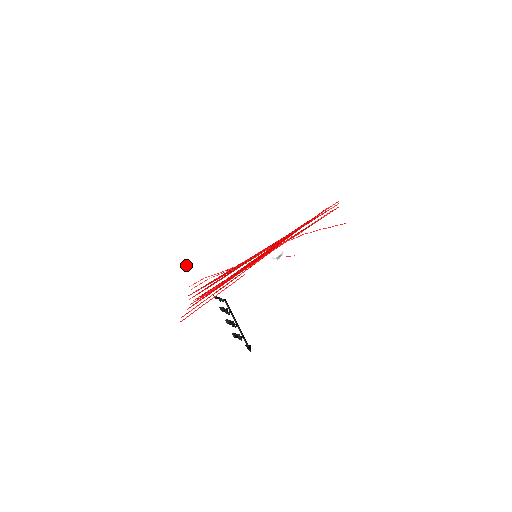
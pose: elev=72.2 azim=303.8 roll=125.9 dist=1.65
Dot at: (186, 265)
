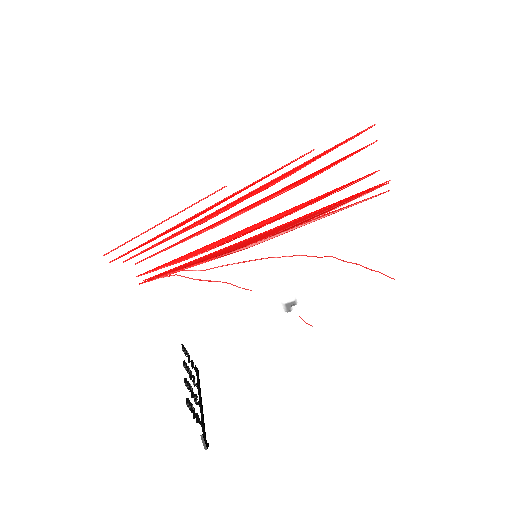
Dot at: (153, 216)
